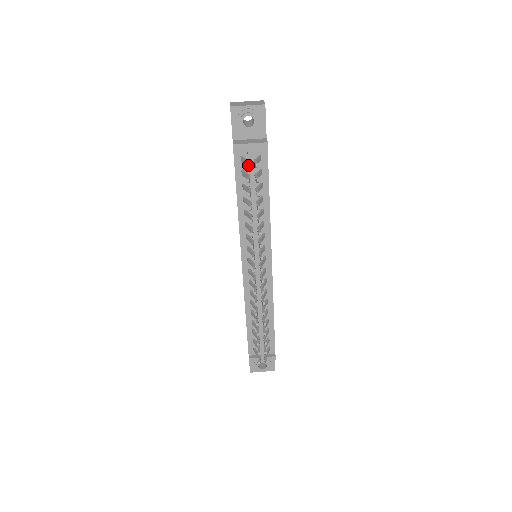
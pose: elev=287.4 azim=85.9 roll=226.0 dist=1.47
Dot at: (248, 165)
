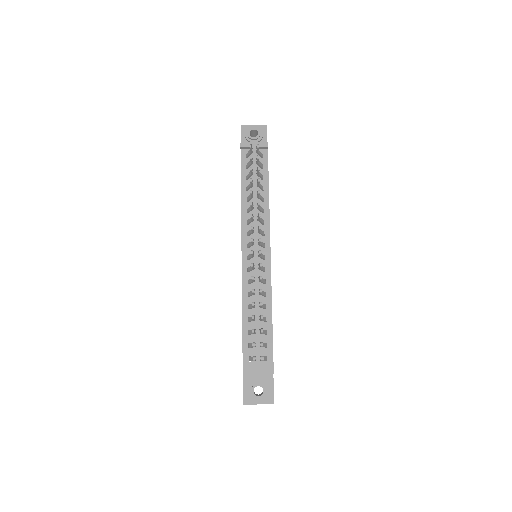
Dot at: (251, 145)
